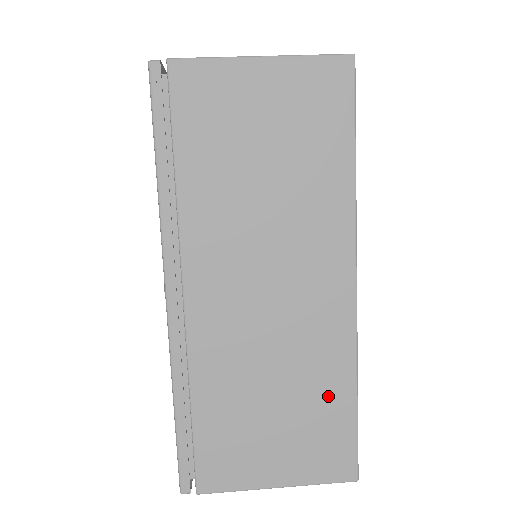
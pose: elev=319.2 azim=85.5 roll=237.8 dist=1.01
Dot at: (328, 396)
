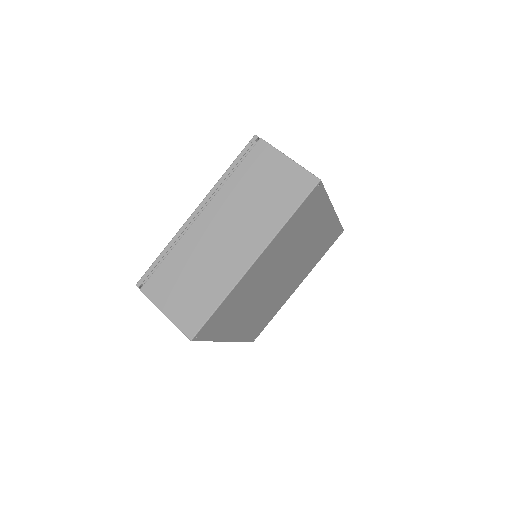
Dot at: (210, 295)
